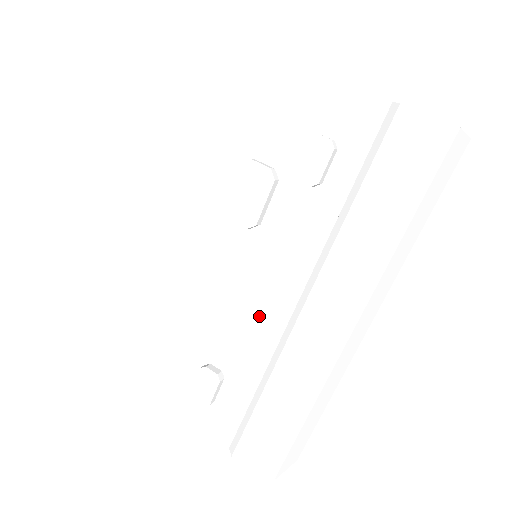
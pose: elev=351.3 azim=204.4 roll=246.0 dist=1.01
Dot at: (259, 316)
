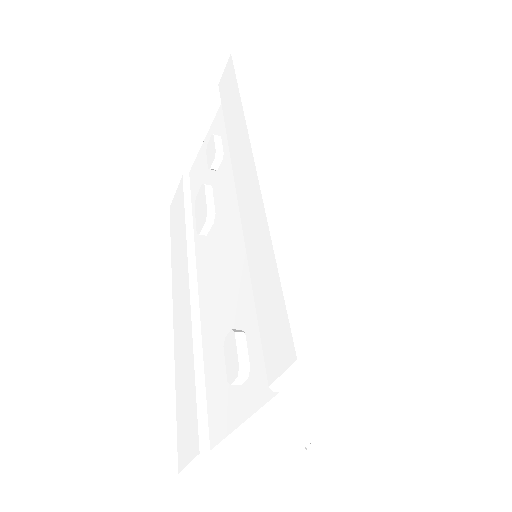
Dot at: (237, 253)
